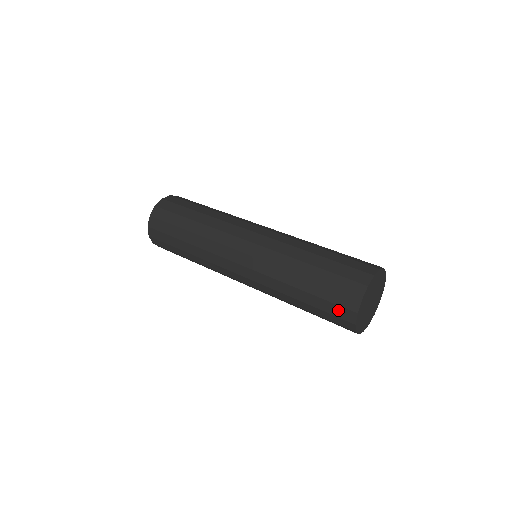
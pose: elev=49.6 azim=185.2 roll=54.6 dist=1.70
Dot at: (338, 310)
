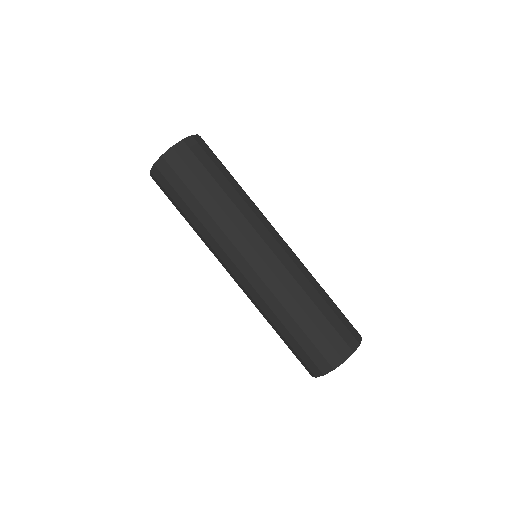
Dot at: (339, 342)
